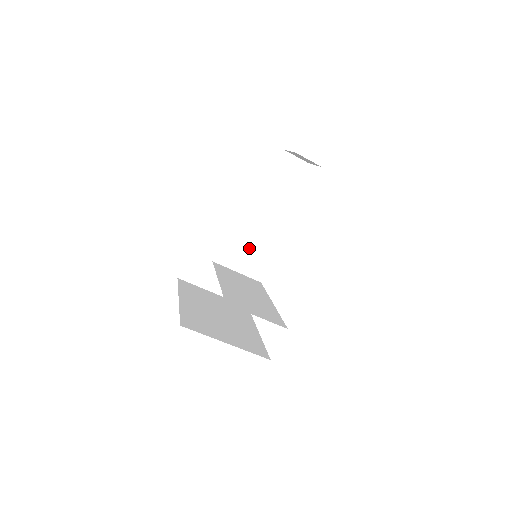
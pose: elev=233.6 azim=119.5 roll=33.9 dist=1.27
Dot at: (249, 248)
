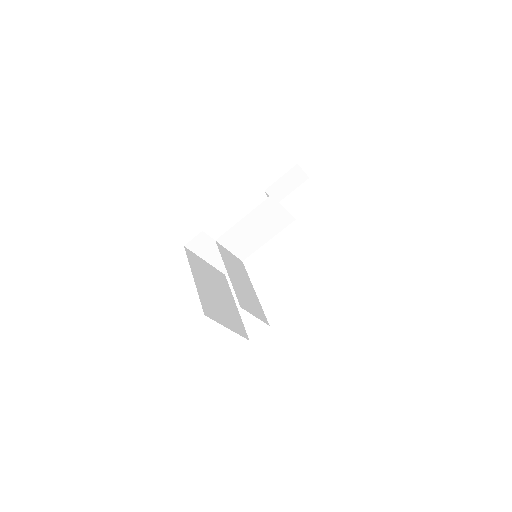
Dot at: (246, 238)
